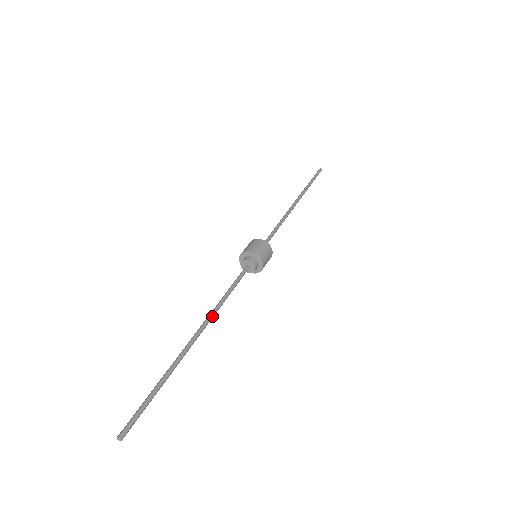
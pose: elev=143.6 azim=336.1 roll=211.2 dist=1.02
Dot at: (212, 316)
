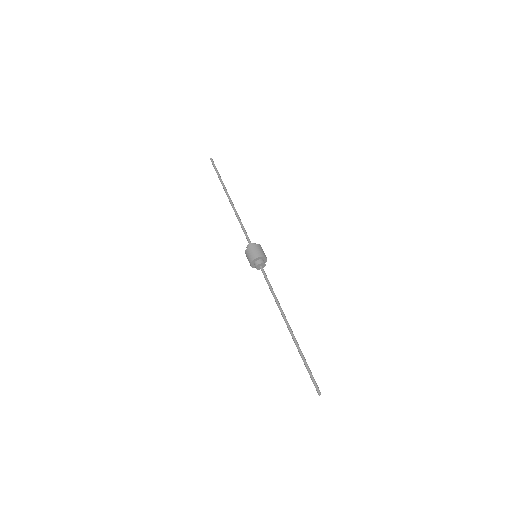
Dot at: occluded
